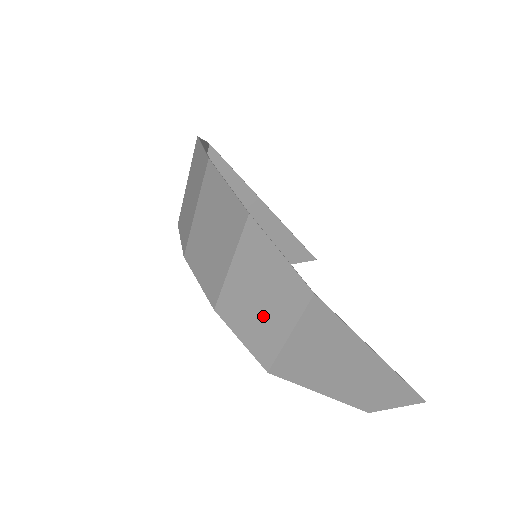
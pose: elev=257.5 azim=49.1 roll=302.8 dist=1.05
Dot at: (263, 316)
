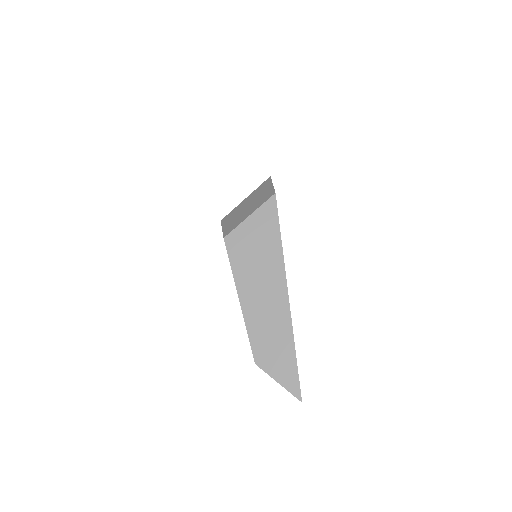
Dot at: (244, 212)
